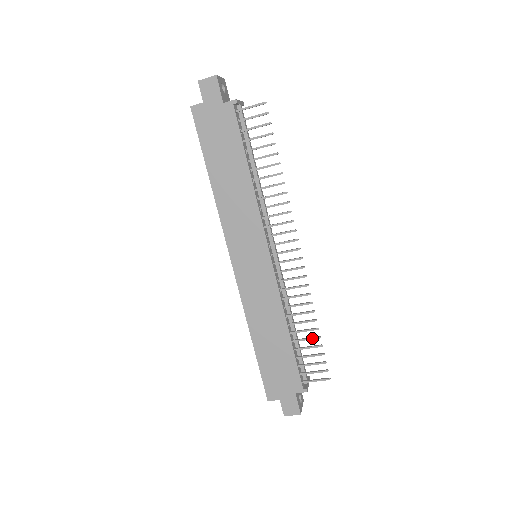
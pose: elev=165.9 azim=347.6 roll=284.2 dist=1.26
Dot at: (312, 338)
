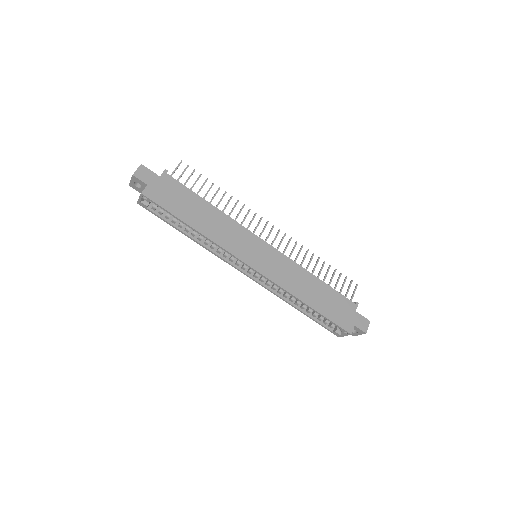
Dot at: (328, 270)
